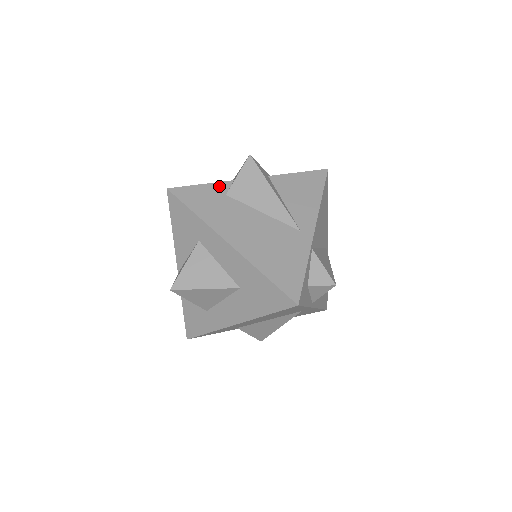
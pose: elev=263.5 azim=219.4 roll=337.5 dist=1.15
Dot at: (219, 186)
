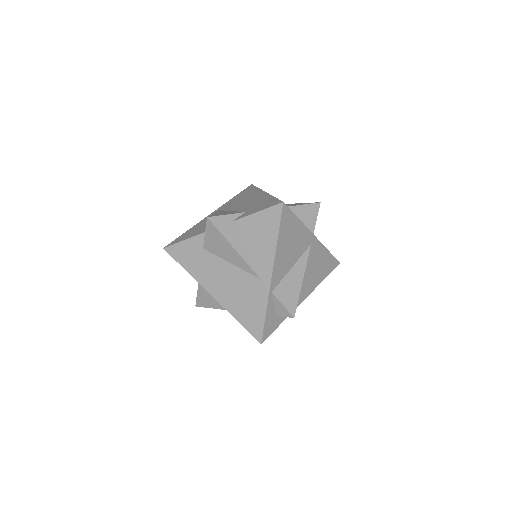
Dot at: (197, 240)
